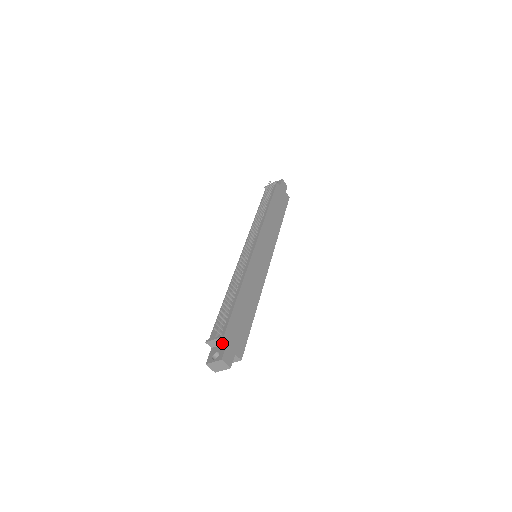
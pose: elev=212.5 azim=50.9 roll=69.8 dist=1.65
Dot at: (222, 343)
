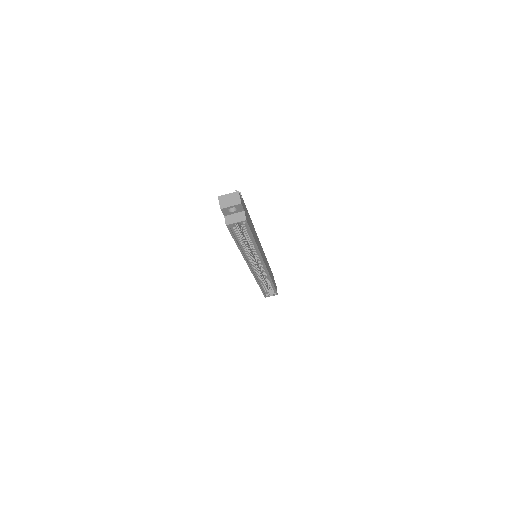
Dot at: occluded
